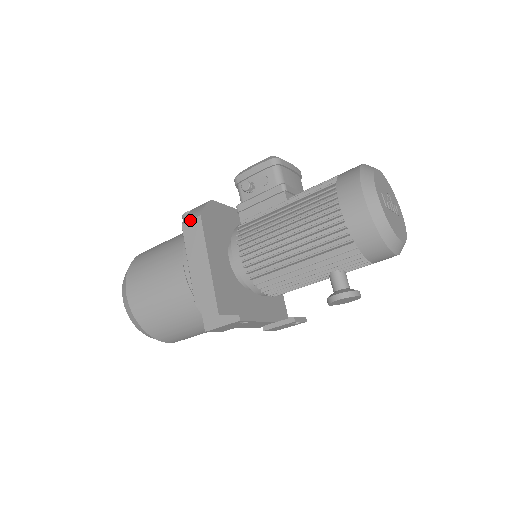
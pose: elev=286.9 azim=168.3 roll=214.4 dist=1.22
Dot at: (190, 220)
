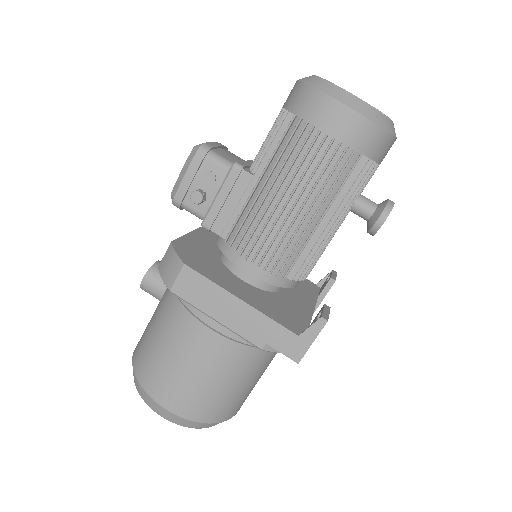
Dot at: (176, 278)
